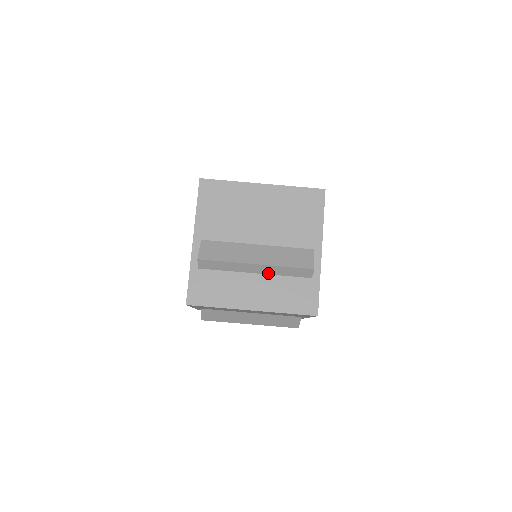
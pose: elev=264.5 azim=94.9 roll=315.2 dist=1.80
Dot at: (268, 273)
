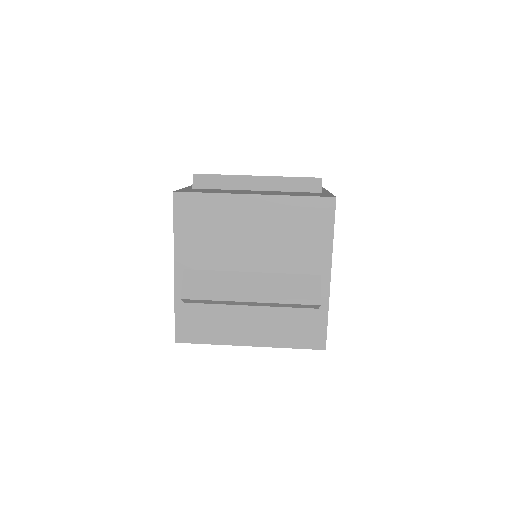
Dot at: (271, 189)
